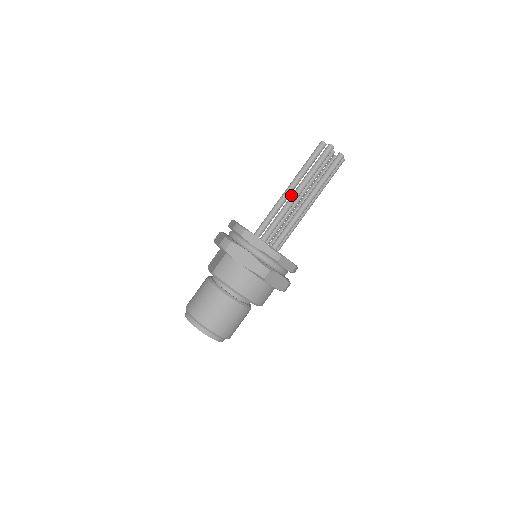
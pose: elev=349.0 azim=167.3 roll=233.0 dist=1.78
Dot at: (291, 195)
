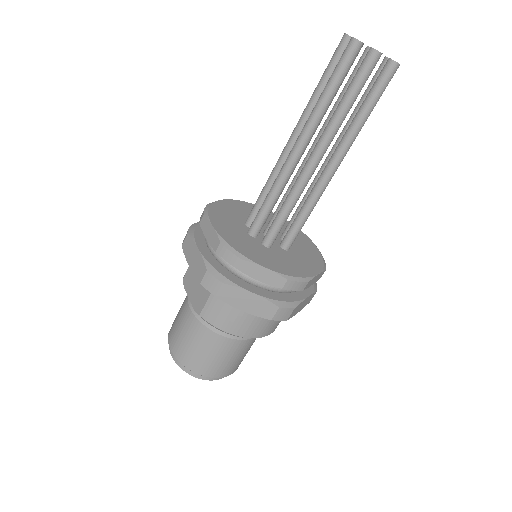
Dot at: (305, 164)
